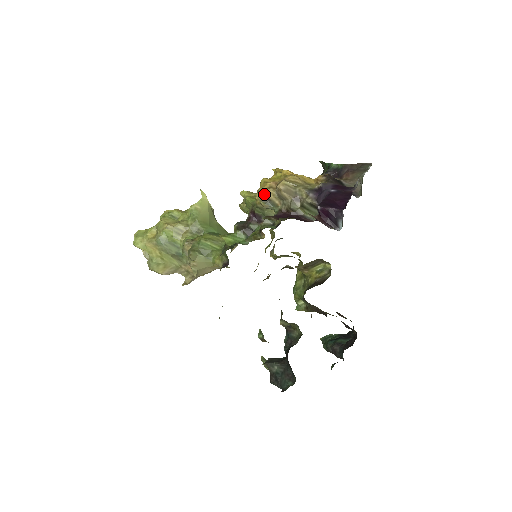
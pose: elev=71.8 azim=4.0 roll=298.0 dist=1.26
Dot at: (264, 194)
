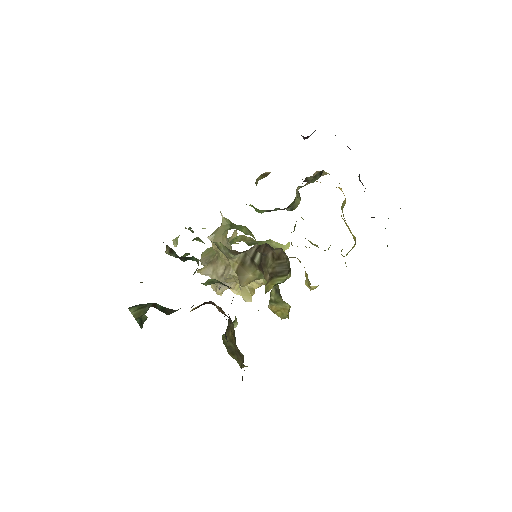
Dot at: occluded
